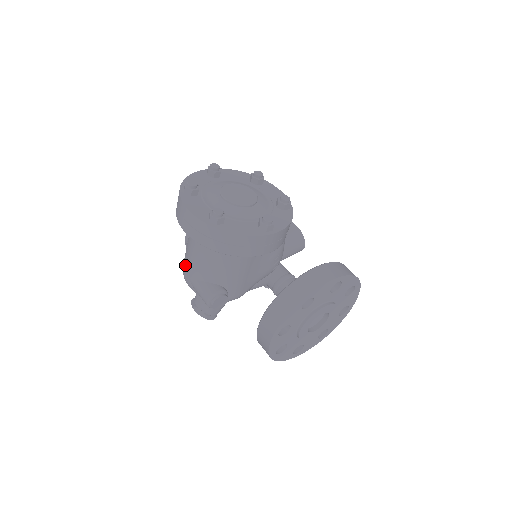
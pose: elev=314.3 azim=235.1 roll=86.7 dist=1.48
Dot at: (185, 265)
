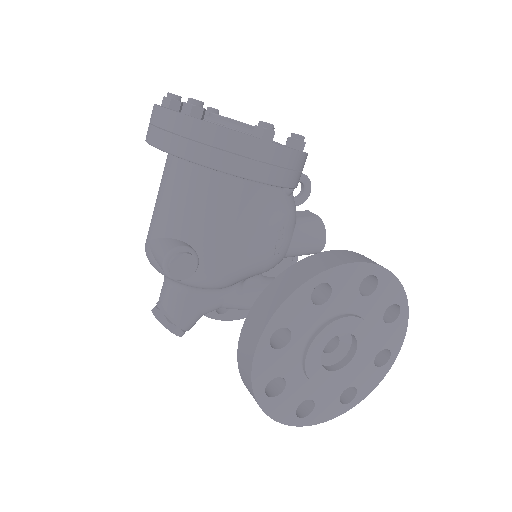
Dot at: occluded
